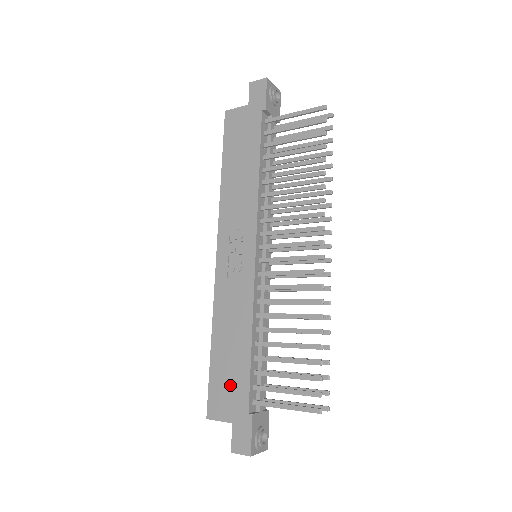
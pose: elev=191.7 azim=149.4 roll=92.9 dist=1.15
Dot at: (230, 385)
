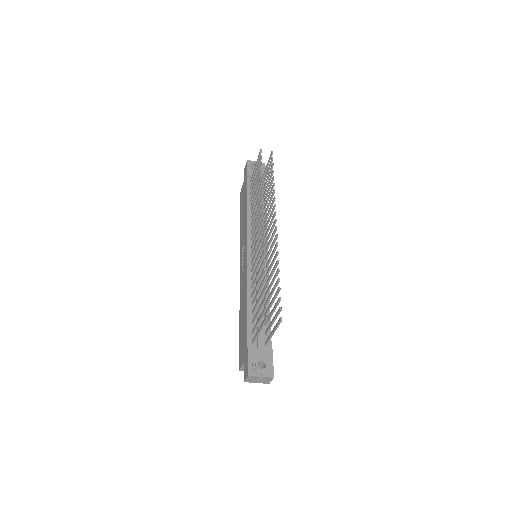
Dot at: (243, 339)
